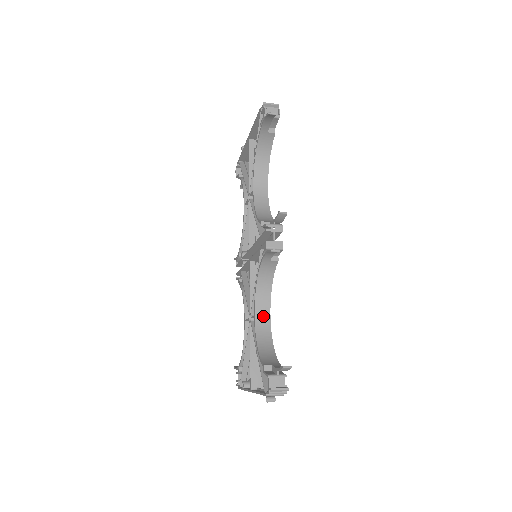
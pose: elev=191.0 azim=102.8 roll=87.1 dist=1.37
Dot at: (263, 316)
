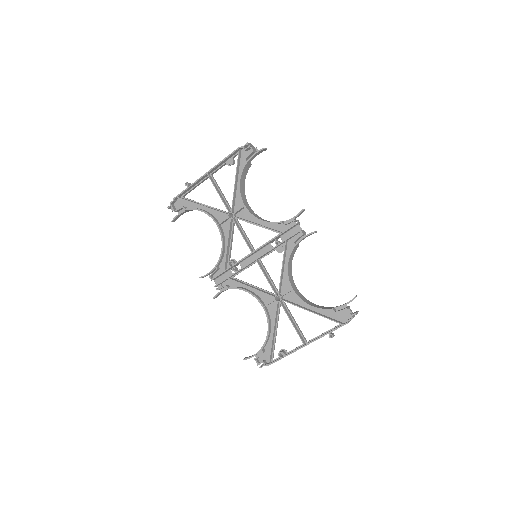
Dot at: (295, 289)
